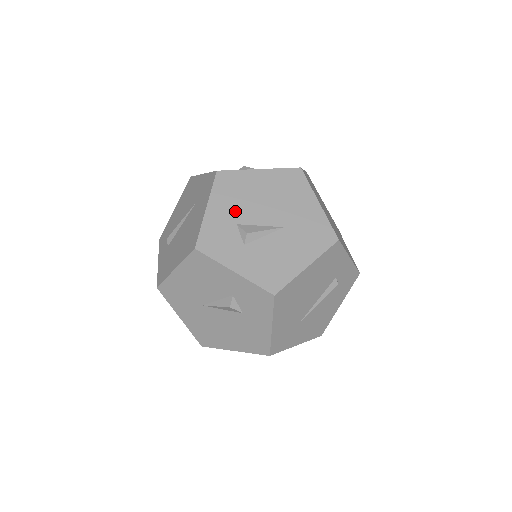
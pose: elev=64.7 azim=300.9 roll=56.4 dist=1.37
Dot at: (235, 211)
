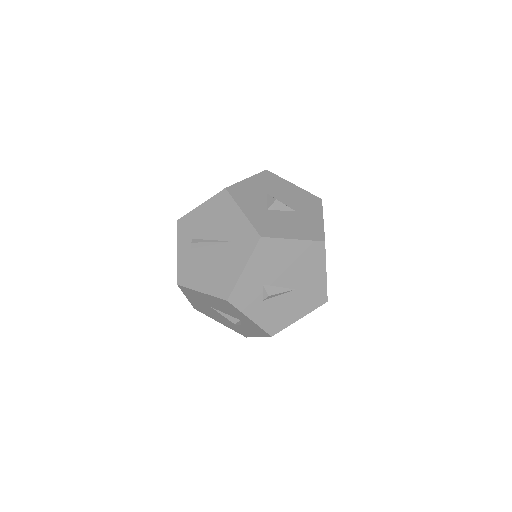
Dot at: (265, 274)
